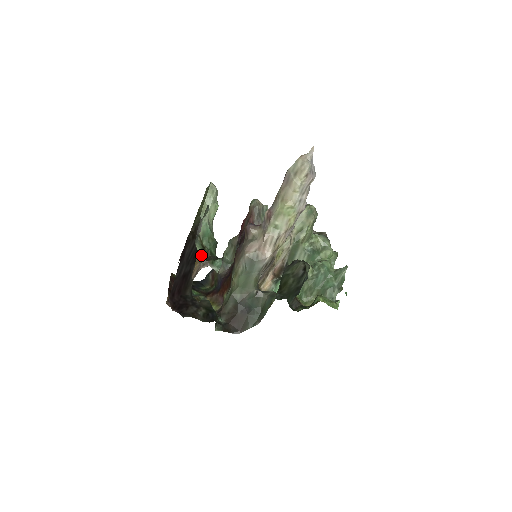
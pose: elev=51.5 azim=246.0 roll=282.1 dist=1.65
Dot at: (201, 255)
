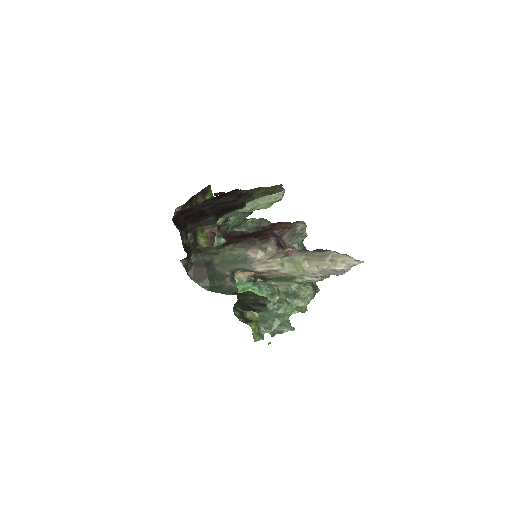
Dot at: (217, 225)
